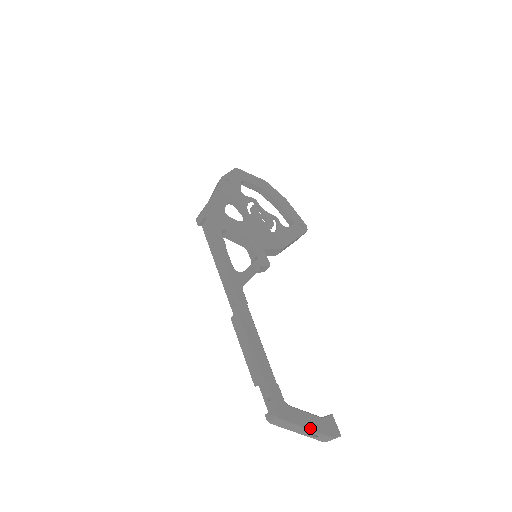
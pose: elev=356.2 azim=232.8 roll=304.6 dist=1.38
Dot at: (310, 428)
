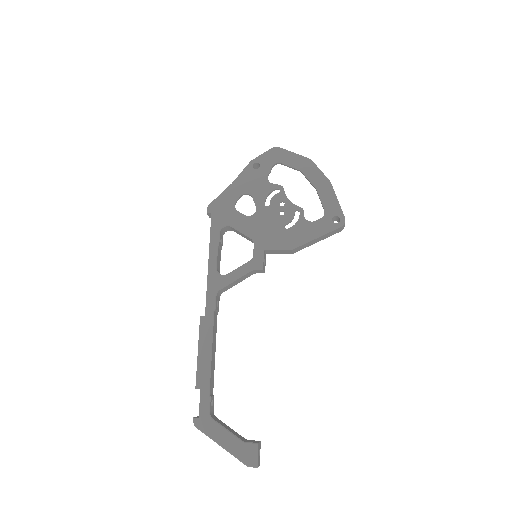
Dot at: (224, 447)
